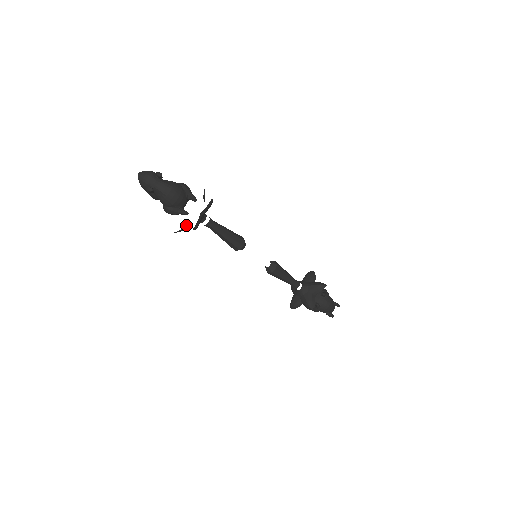
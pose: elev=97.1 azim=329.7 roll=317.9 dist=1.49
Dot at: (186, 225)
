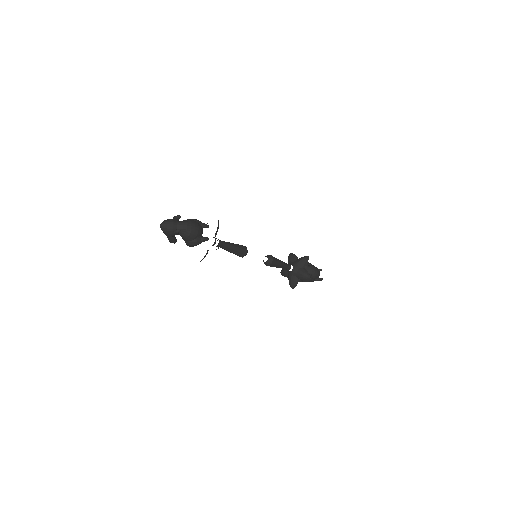
Dot at: (207, 250)
